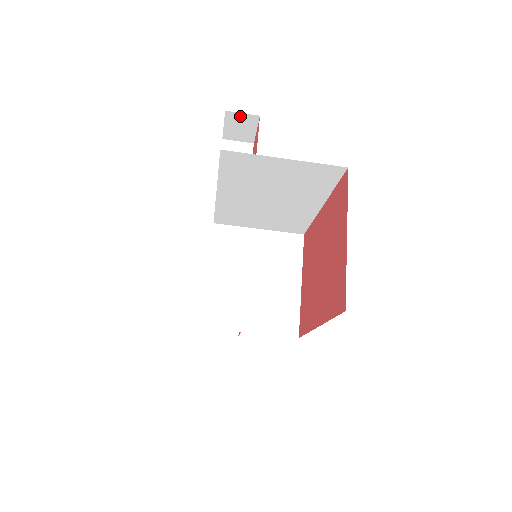
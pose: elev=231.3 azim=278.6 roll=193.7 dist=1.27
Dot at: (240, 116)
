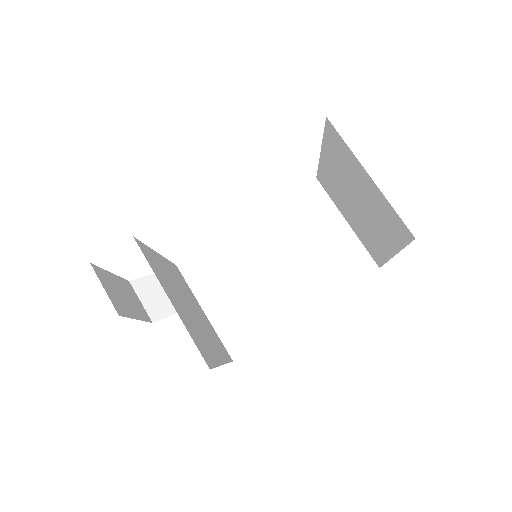
Dot at: occluded
